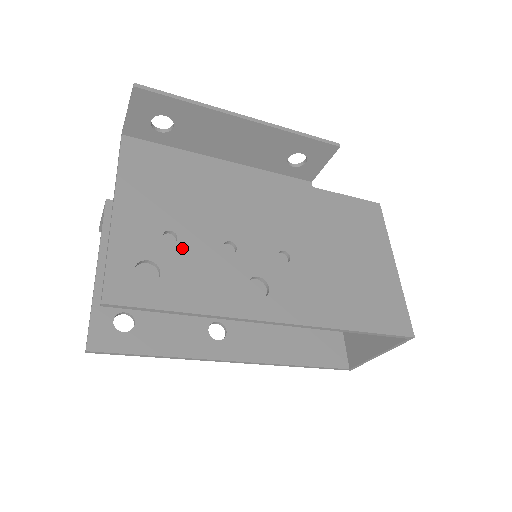
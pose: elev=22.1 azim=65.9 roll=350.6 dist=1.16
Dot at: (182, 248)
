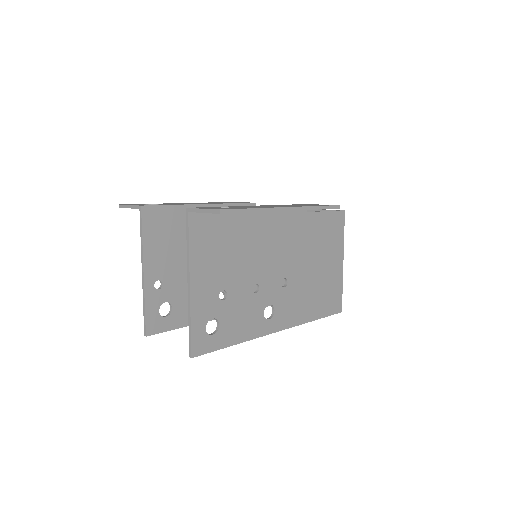
Dot at: (230, 301)
